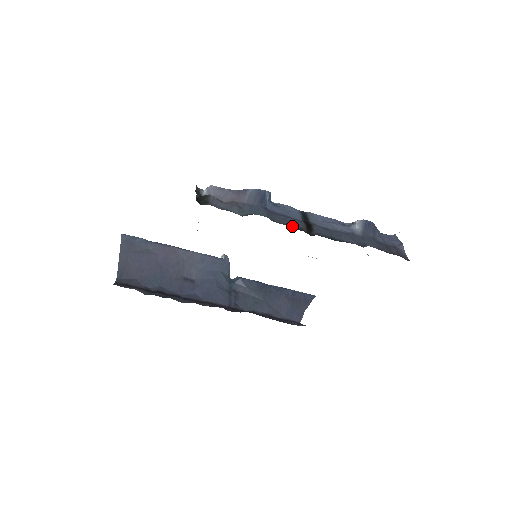
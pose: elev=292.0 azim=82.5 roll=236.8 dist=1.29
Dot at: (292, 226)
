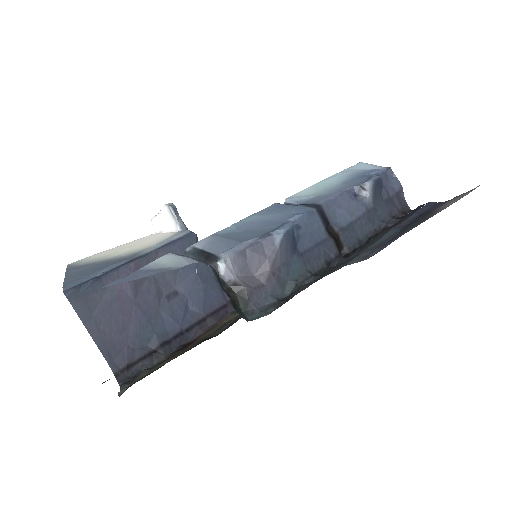
Dot at: (329, 261)
